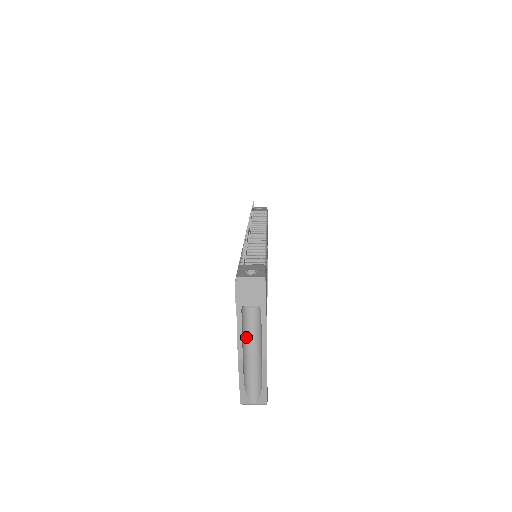
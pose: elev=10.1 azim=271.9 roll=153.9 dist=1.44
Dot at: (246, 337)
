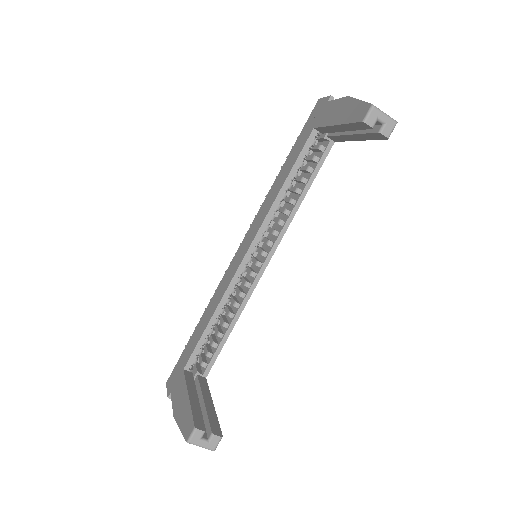
Dot at: occluded
